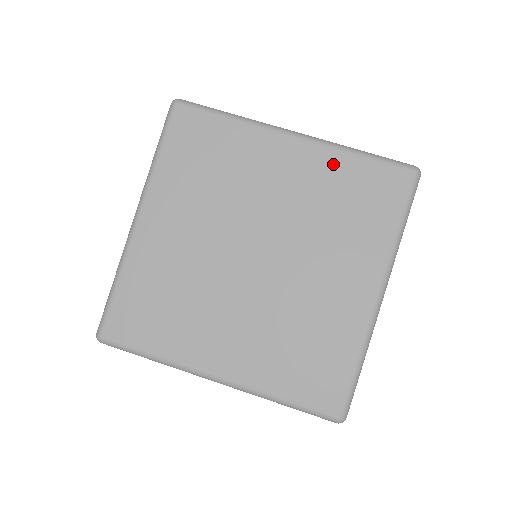
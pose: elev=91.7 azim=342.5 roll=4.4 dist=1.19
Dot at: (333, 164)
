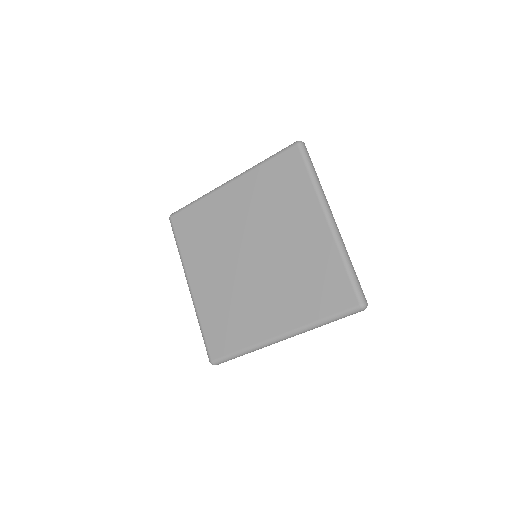
Dot at: (328, 255)
